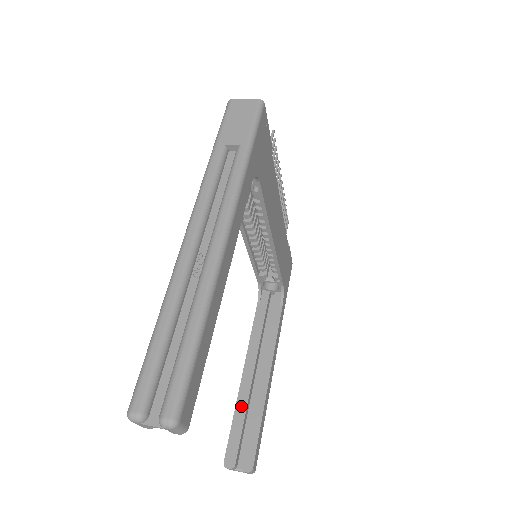
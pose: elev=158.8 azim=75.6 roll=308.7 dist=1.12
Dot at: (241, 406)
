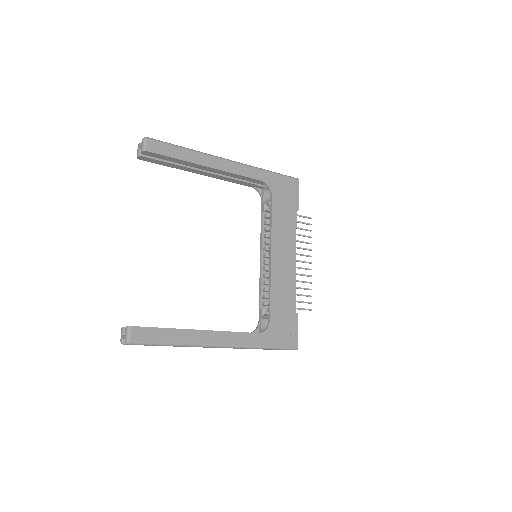
Dot at: occluded
